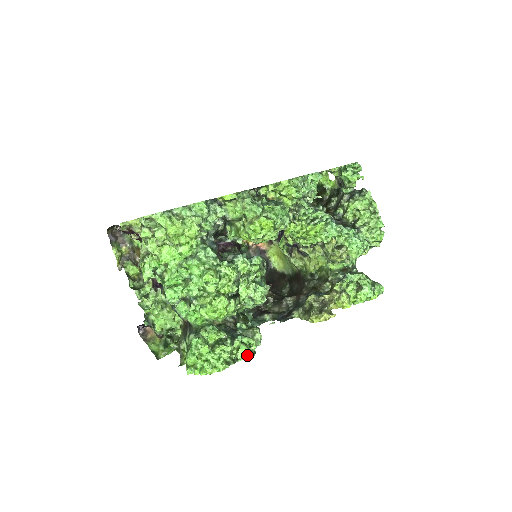
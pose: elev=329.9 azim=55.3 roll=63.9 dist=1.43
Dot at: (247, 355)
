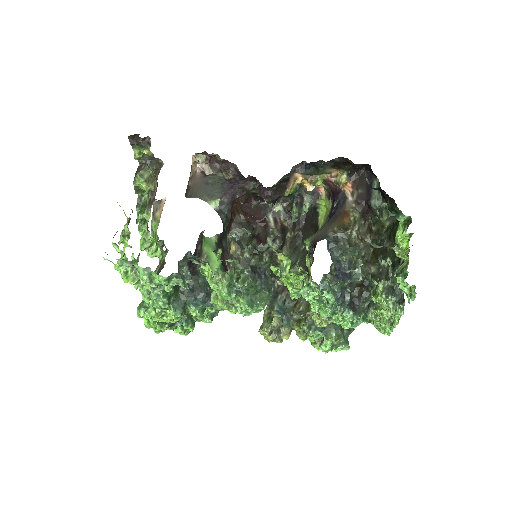
Dot at: (181, 334)
